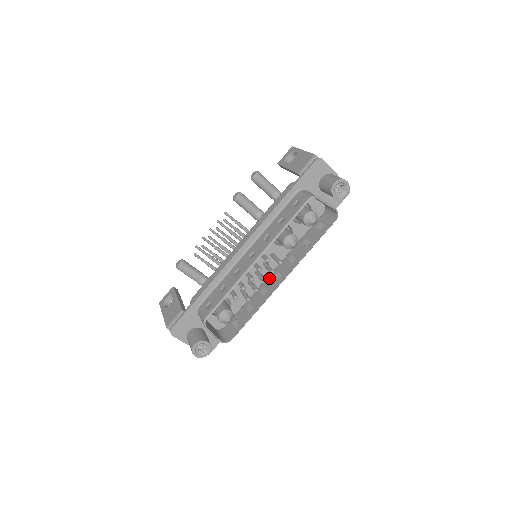
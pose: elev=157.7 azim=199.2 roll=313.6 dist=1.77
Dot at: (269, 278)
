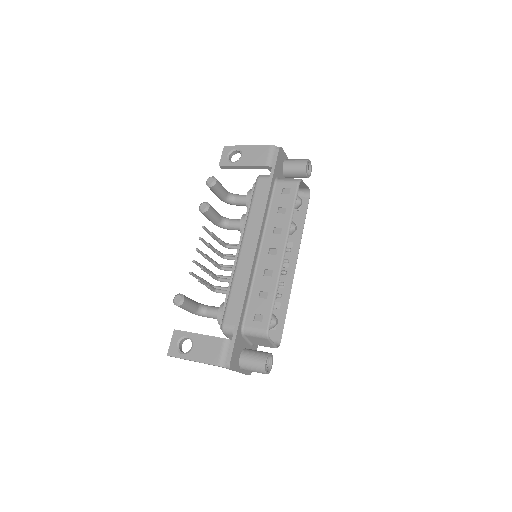
Dot at: occluded
